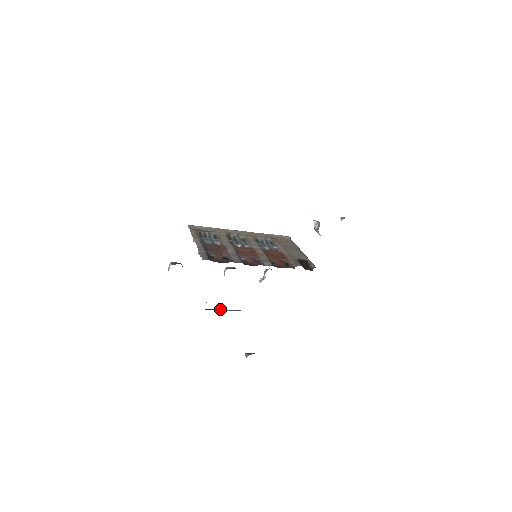
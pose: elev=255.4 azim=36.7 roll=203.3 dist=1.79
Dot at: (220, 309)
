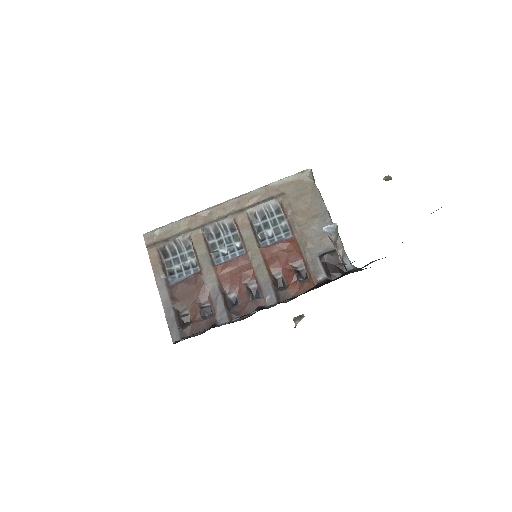
Dot at: occluded
